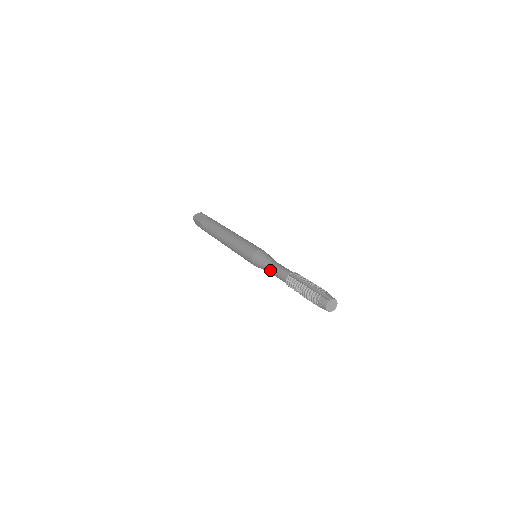
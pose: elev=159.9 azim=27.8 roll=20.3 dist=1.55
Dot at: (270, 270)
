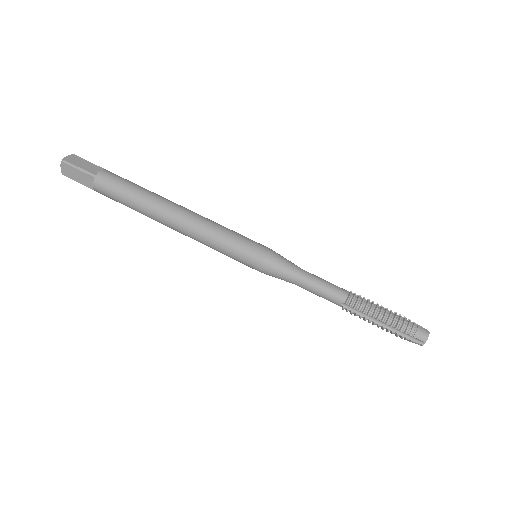
Dot at: occluded
